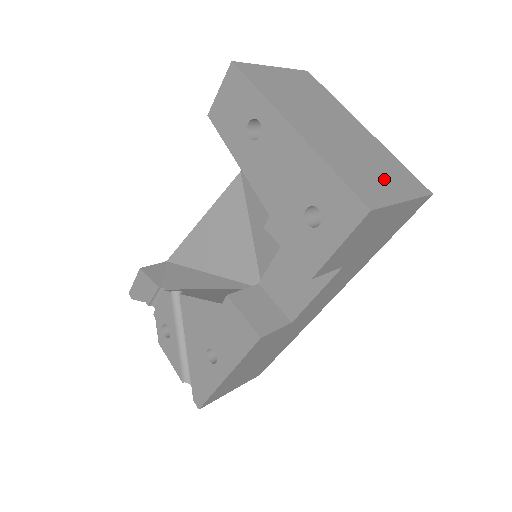
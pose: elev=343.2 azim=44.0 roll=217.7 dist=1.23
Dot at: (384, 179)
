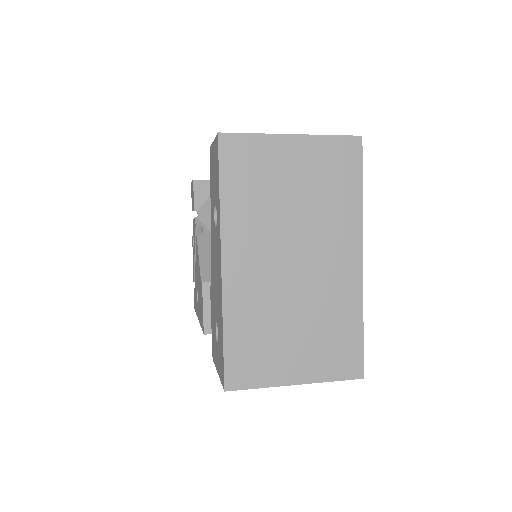
Dot at: (297, 350)
